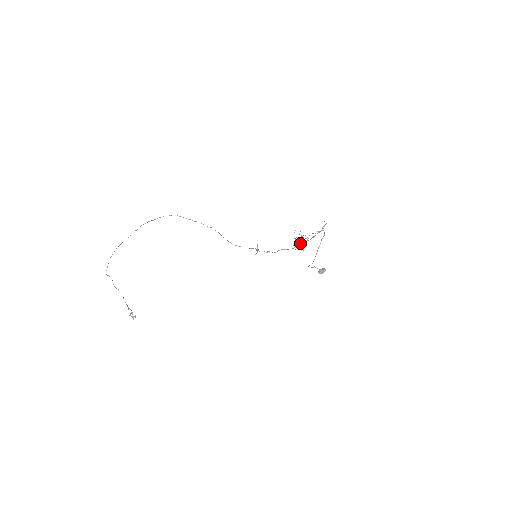
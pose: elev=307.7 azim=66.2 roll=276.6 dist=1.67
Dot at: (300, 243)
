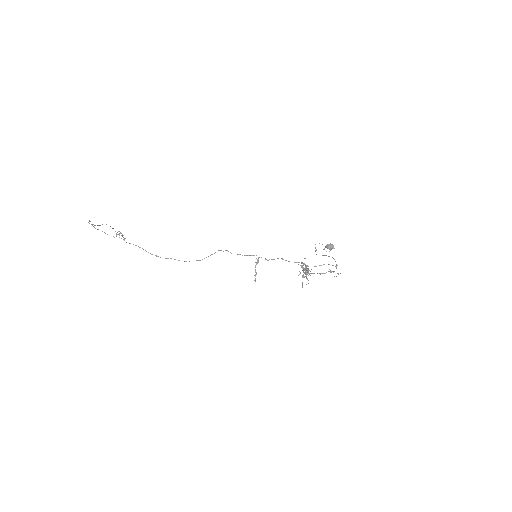
Dot at: occluded
